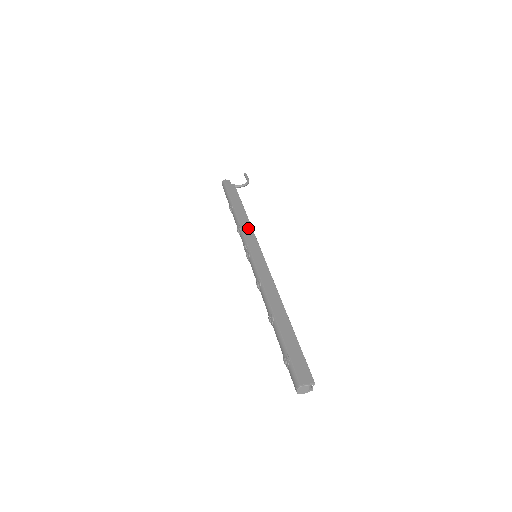
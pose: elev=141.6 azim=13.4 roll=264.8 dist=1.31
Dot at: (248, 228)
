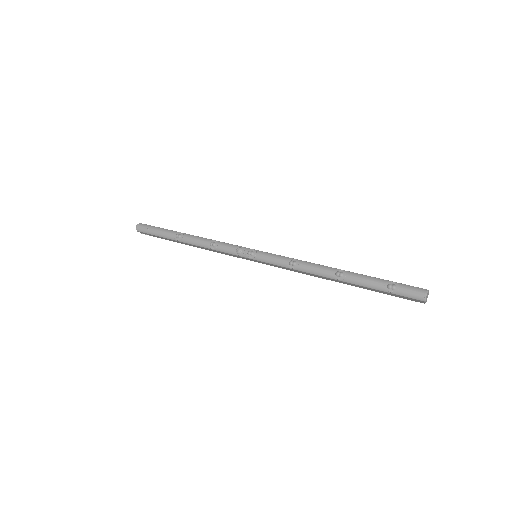
Dot at: occluded
